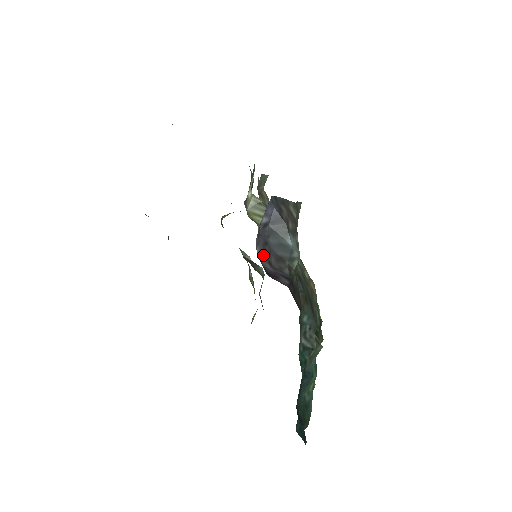
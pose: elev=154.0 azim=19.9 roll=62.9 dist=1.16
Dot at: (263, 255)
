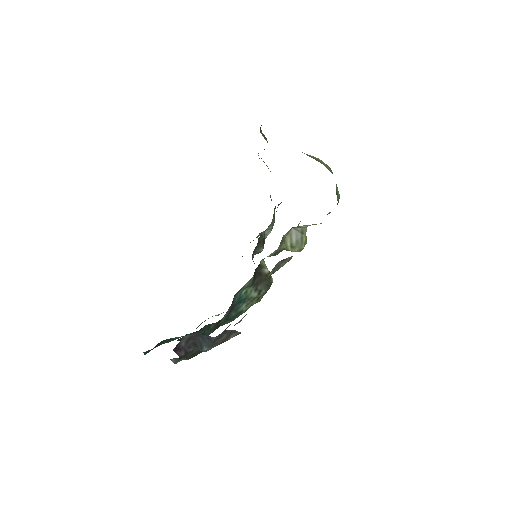
Dot at: (188, 338)
